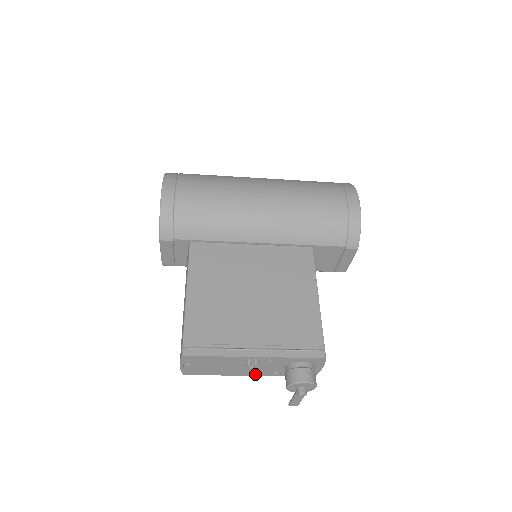
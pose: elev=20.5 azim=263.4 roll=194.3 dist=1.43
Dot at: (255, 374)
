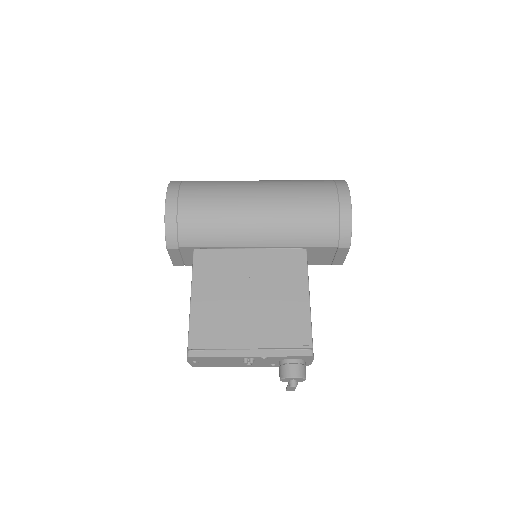
Dot at: (255, 366)
